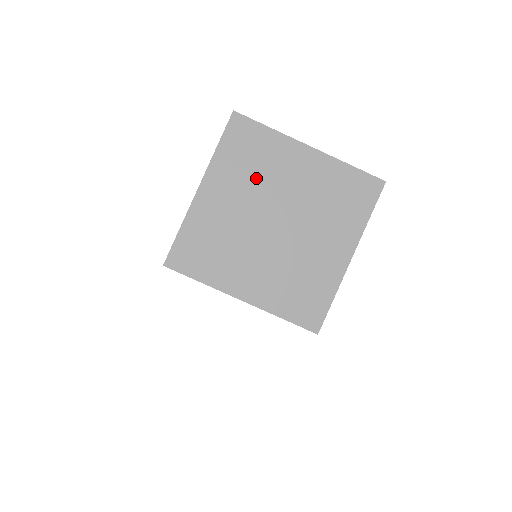
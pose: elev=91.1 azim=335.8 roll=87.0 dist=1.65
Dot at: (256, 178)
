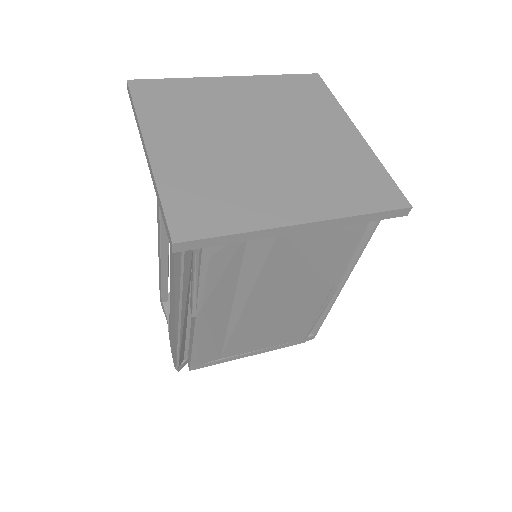
Dot at: (203, 116)
